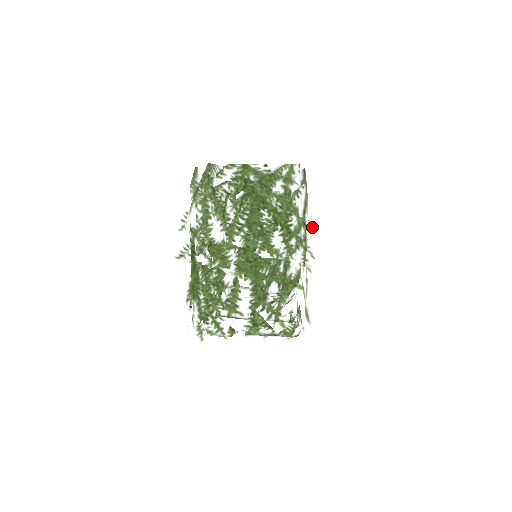
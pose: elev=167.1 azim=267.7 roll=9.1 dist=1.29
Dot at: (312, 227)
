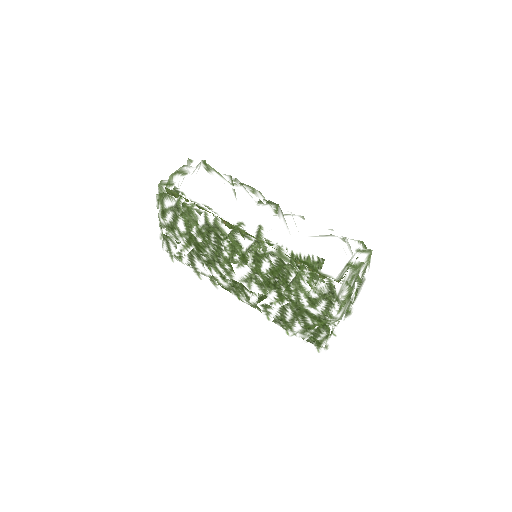
Dot at: occluded
